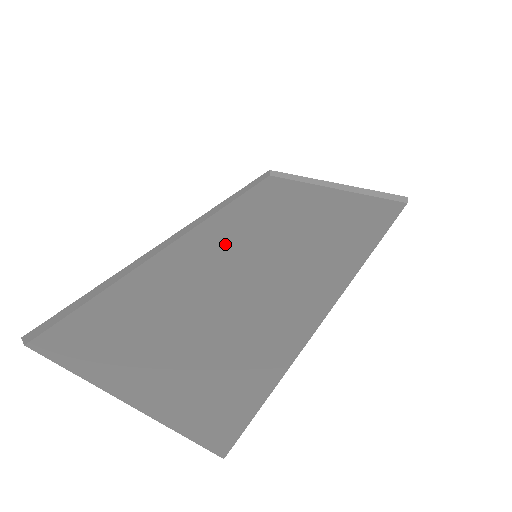
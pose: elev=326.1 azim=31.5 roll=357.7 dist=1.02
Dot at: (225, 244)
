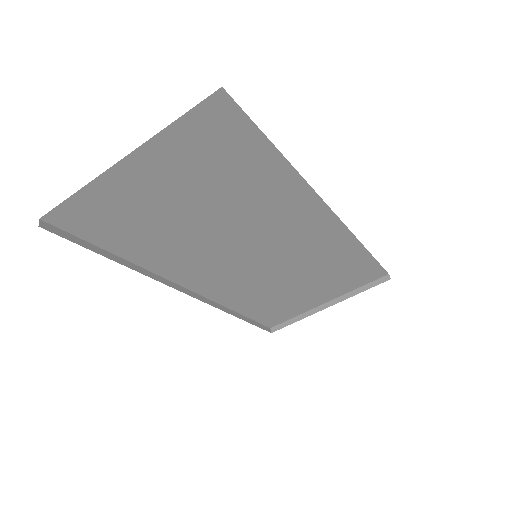
Dot at: occluded
